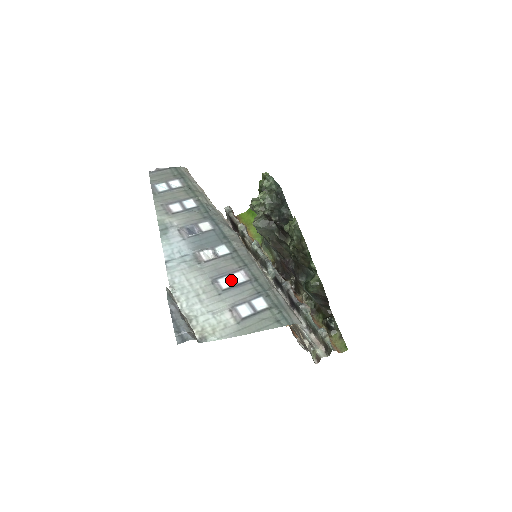
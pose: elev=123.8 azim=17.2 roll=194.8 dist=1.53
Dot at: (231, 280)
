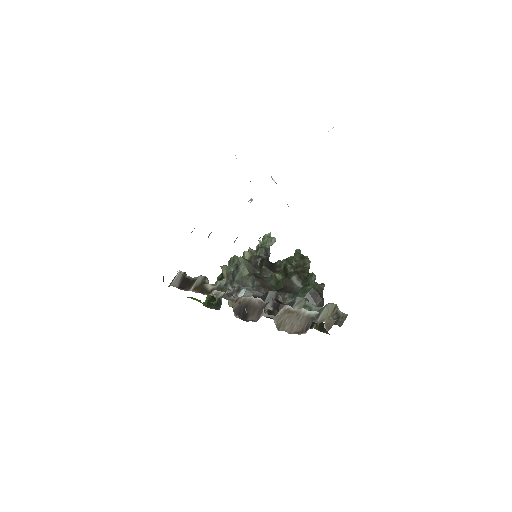
Dot at: occluded
